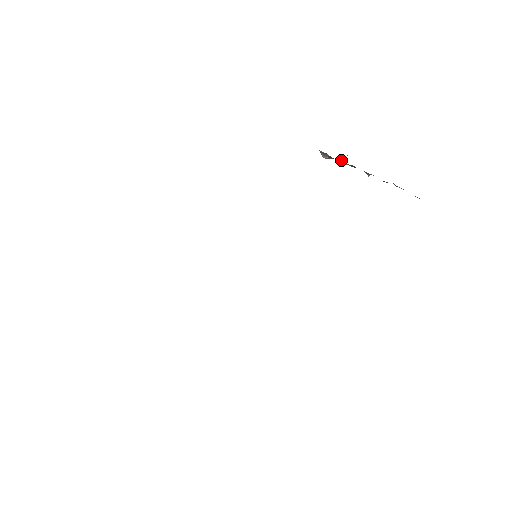
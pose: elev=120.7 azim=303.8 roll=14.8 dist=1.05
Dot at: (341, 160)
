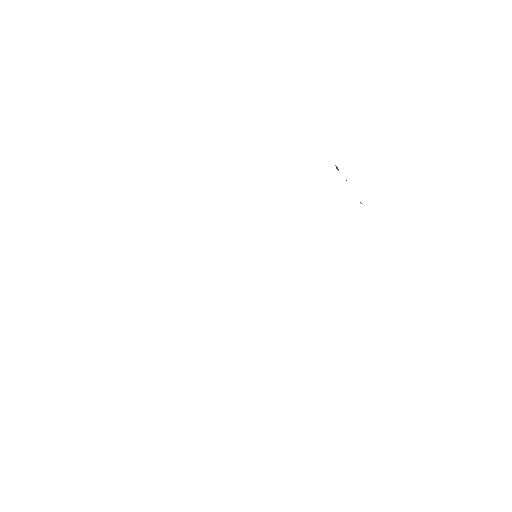
Dot at: occluded
